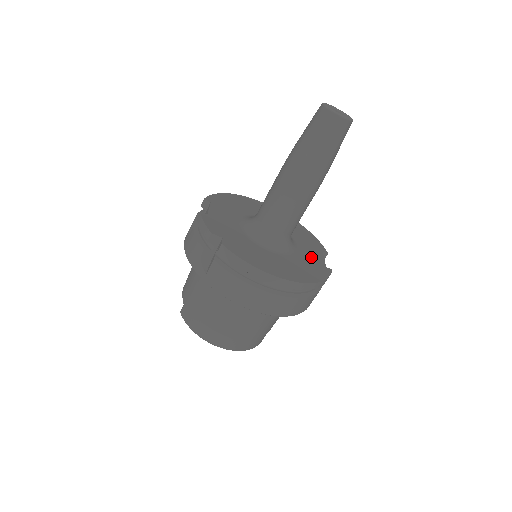
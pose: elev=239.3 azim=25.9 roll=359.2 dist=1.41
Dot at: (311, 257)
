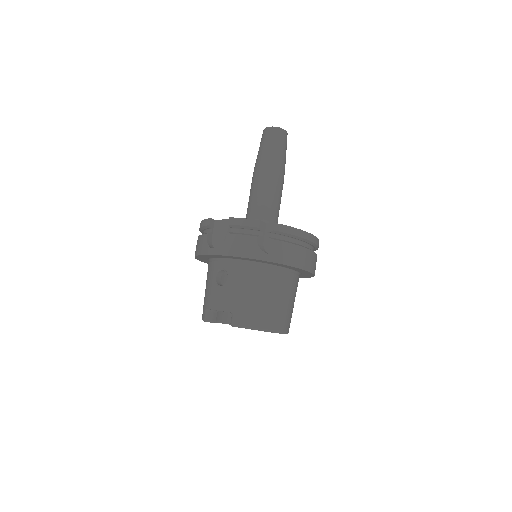
Dot at: occluded
